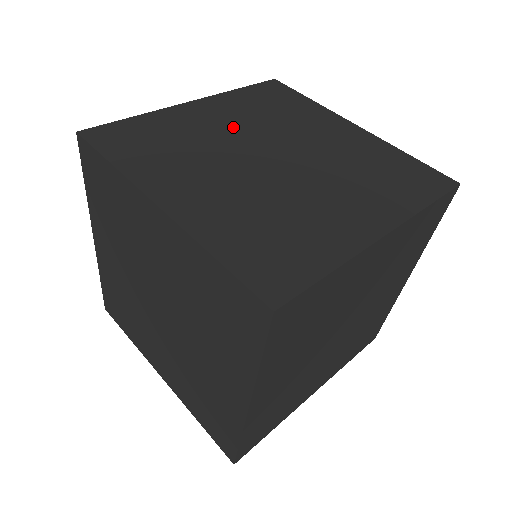
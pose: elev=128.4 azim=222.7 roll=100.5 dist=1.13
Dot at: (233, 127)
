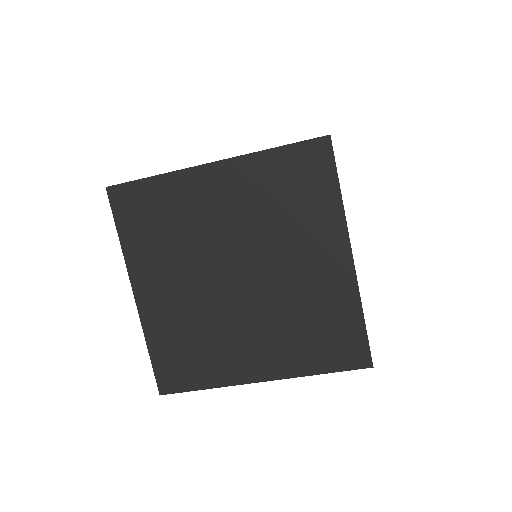
Dot at: (229, 220)
